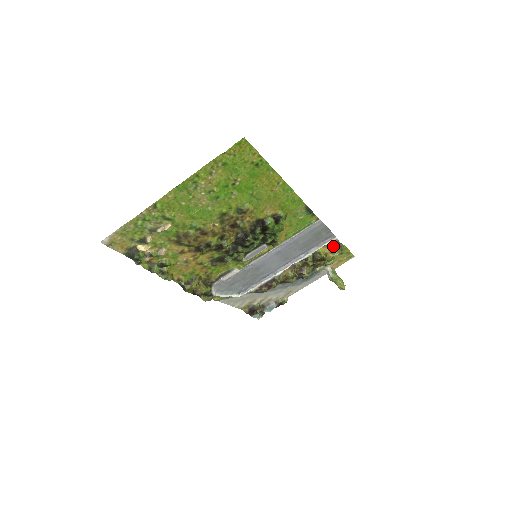
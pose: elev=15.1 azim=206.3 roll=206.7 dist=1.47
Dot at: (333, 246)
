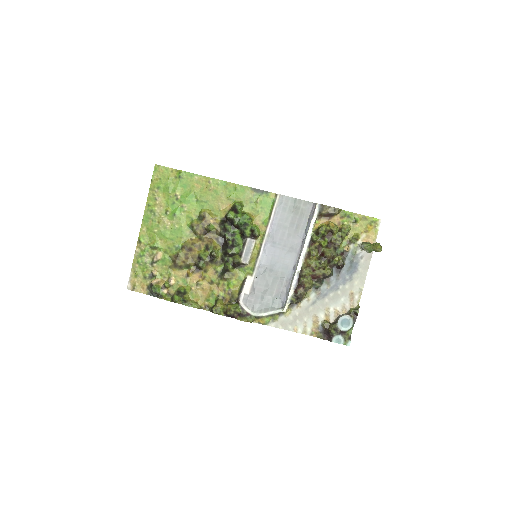
Dot at: (329, 215)
